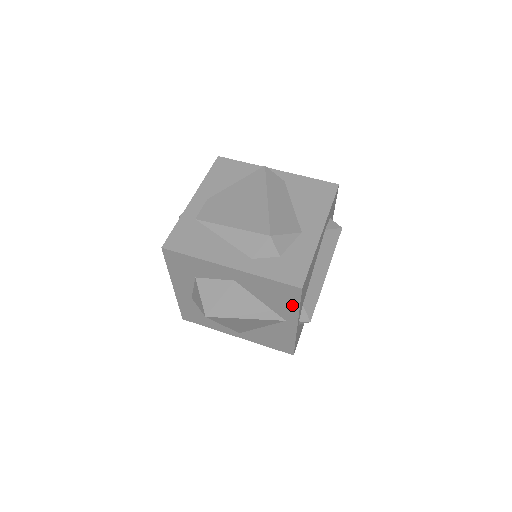
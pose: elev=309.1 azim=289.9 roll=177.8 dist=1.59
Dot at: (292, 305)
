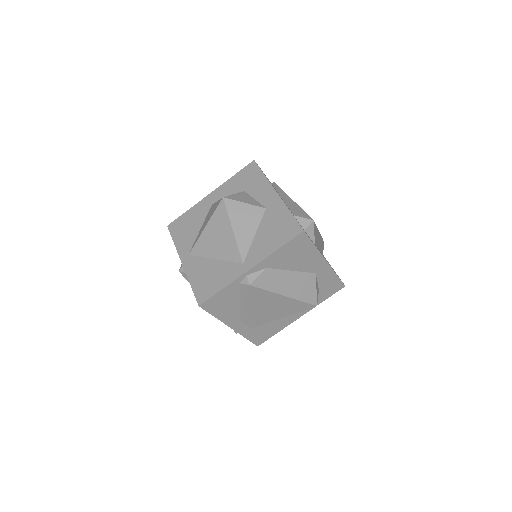
Dot at: occluded
